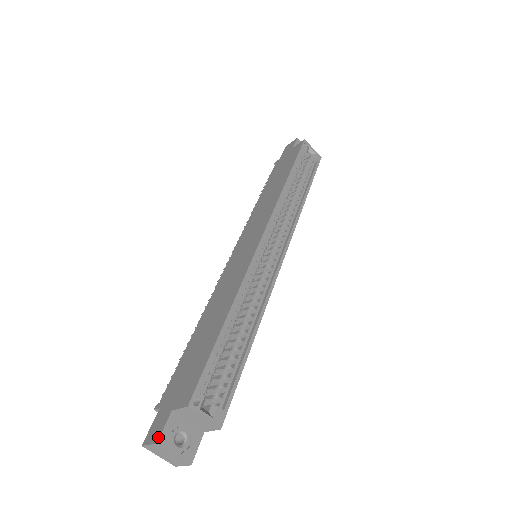
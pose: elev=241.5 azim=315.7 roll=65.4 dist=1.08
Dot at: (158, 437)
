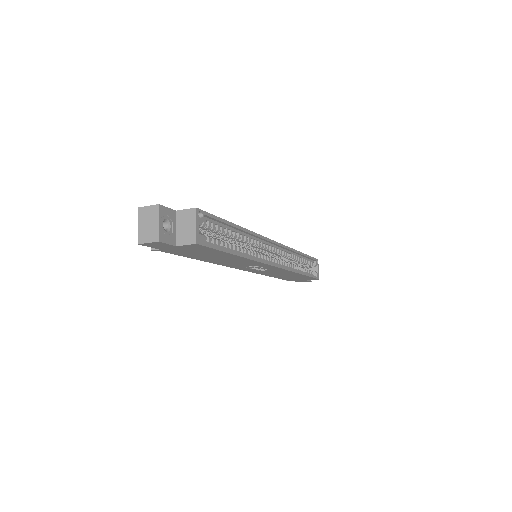
Dot at: (161, 205)
